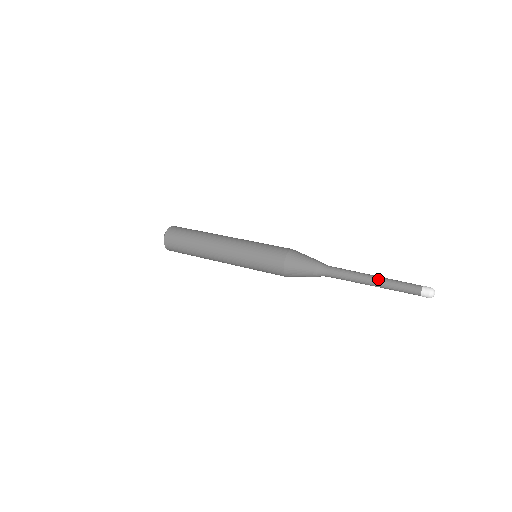
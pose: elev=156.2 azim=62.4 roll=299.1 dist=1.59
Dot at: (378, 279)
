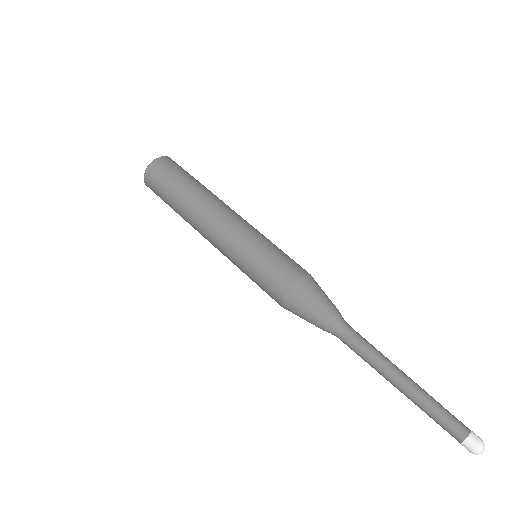
Dot at: (409, 387)
